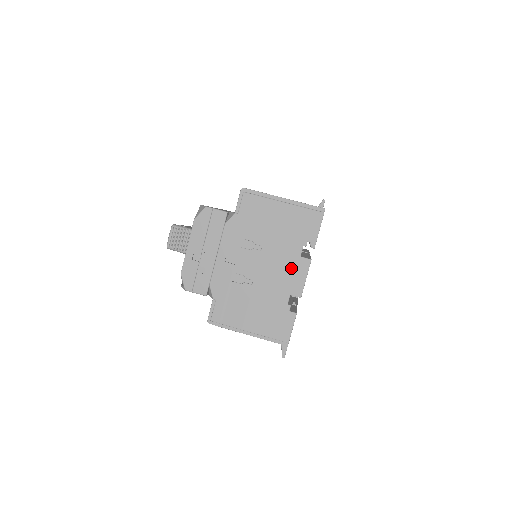
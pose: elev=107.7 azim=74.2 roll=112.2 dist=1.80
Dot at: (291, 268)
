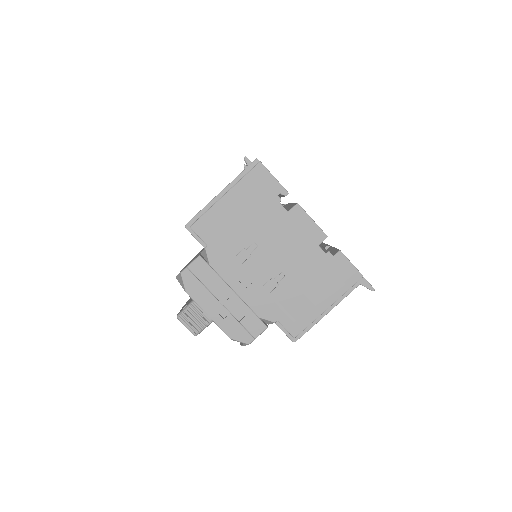
Dot at: (293, 228)
